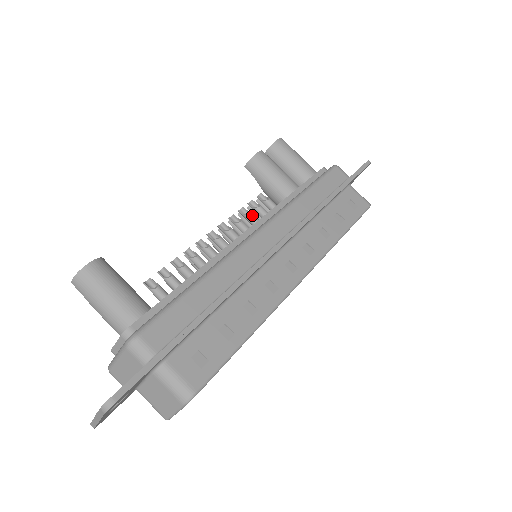
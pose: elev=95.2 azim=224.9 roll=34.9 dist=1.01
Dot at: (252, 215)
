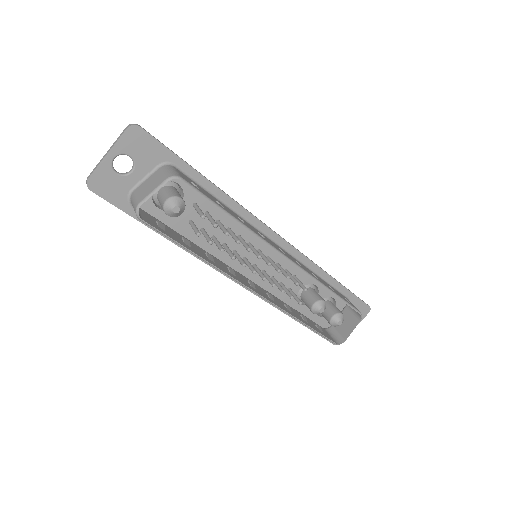
Dot at: occluded
